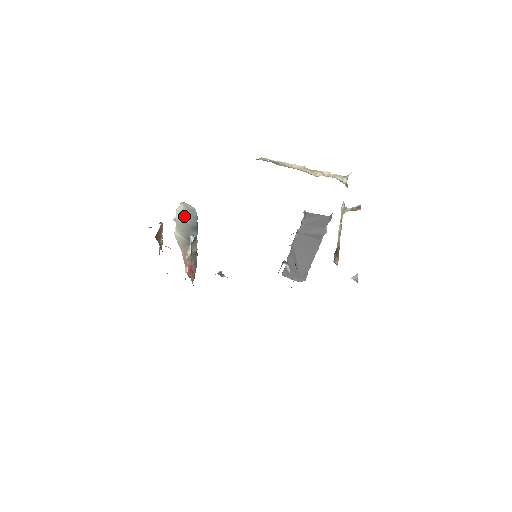
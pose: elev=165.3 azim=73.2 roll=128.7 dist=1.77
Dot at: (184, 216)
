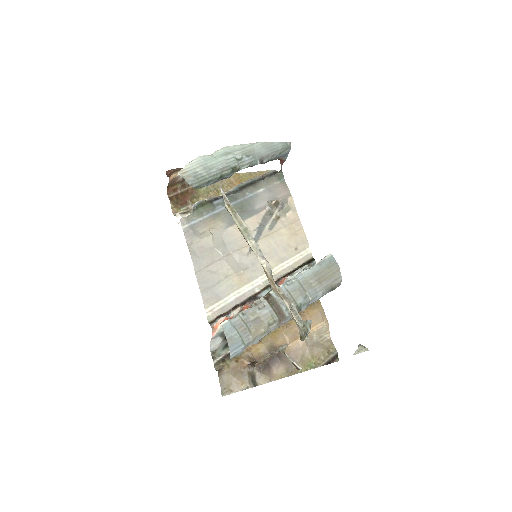
Dot at: (198, 171)
